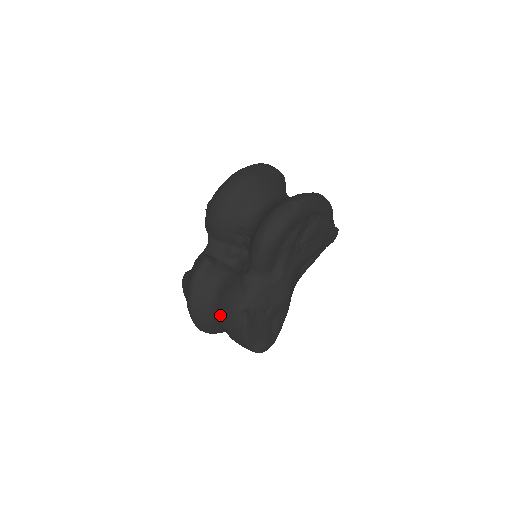
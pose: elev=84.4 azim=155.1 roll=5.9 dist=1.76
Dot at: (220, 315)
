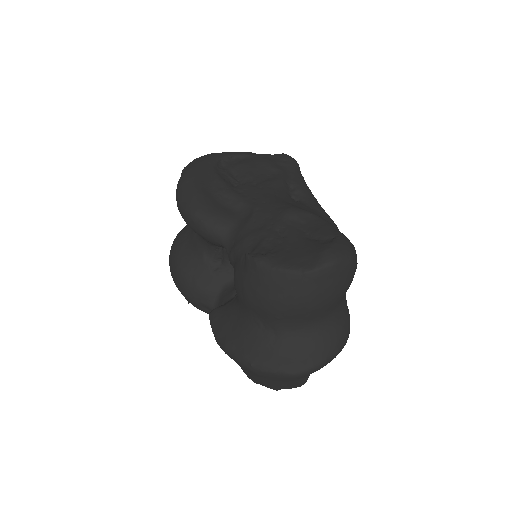
Dot at: (257, 311)
